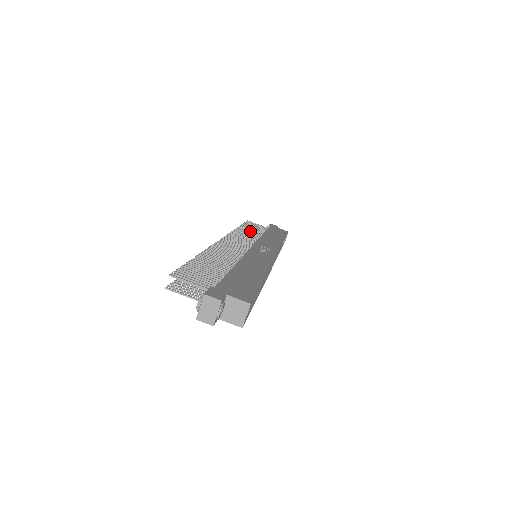
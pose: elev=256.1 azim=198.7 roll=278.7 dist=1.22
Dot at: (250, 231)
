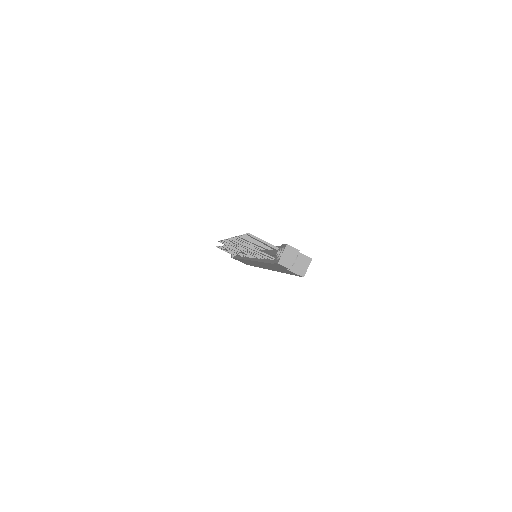
Dot at: occluded
